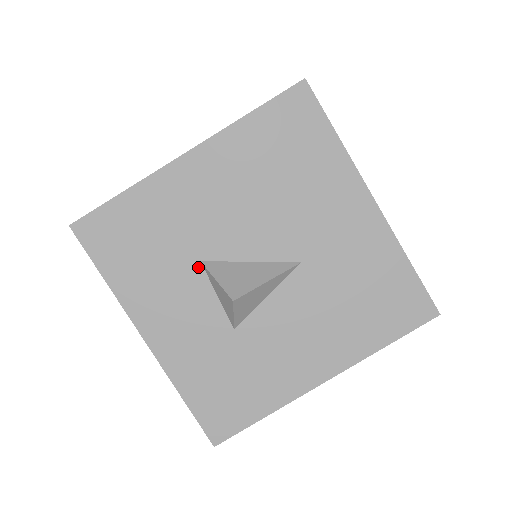
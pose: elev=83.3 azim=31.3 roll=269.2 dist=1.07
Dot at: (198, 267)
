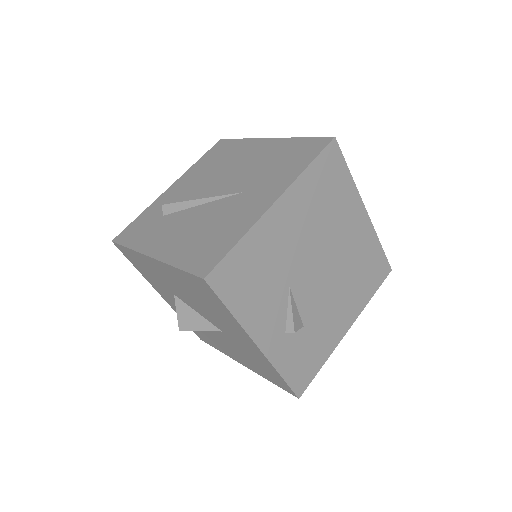
Dot at: (174, 295)
